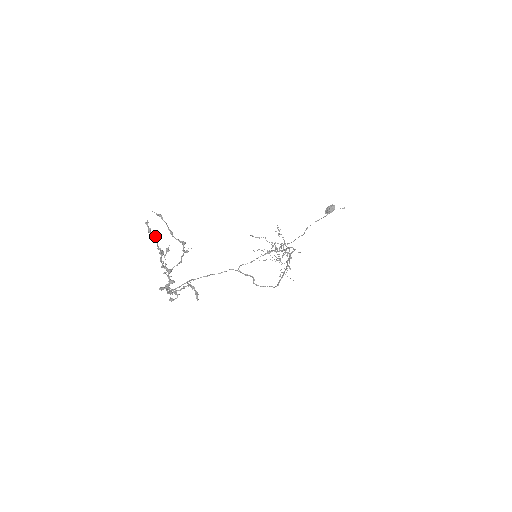
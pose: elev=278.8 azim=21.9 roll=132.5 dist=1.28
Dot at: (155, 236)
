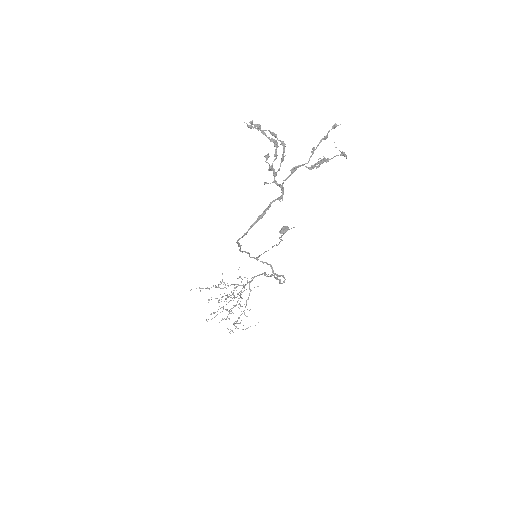
Dot at: (264, 132)
